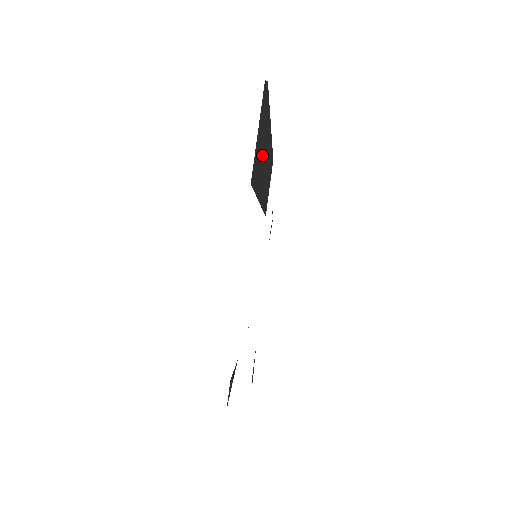
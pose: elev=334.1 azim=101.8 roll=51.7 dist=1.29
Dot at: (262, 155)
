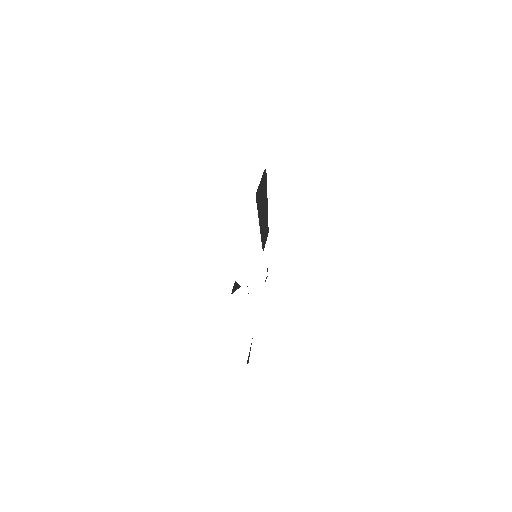
Dot at: (262, 204)
